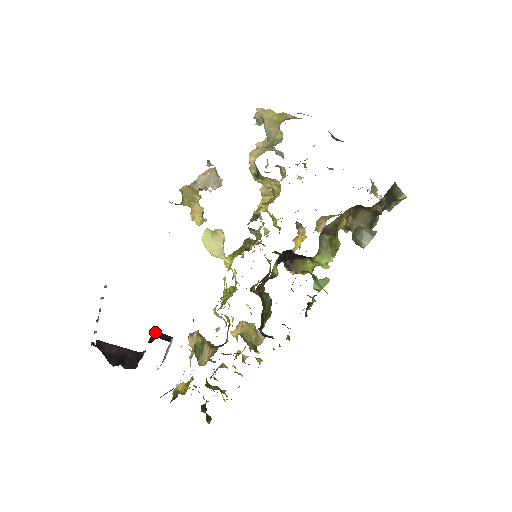
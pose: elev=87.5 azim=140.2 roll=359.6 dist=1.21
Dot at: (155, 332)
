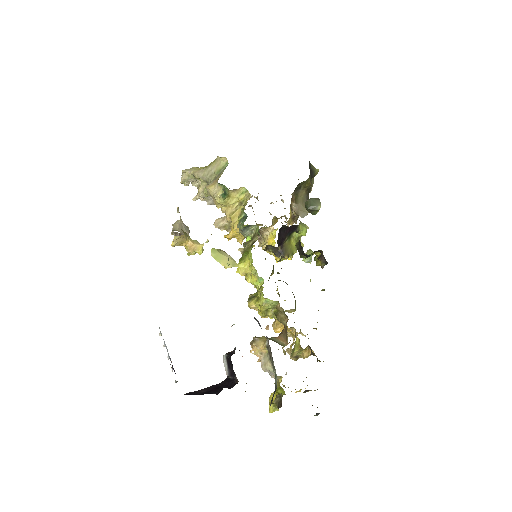
Dot at: (225, 354)
